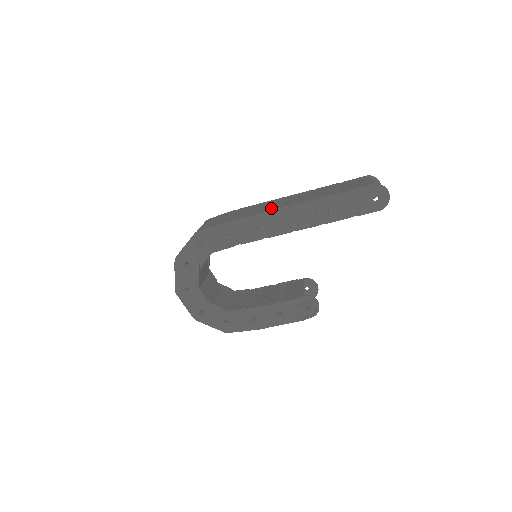
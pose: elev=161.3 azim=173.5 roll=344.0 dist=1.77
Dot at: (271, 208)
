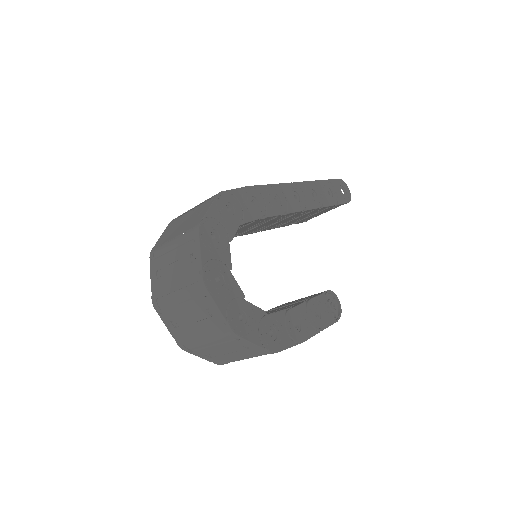
Dot at: occluded
